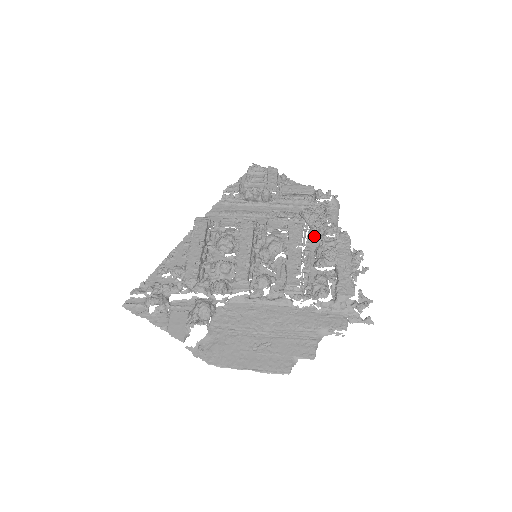
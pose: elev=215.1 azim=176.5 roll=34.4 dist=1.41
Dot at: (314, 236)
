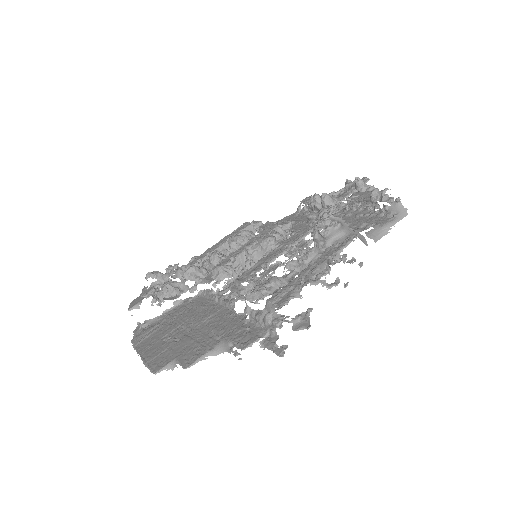
Dot at: occluded
